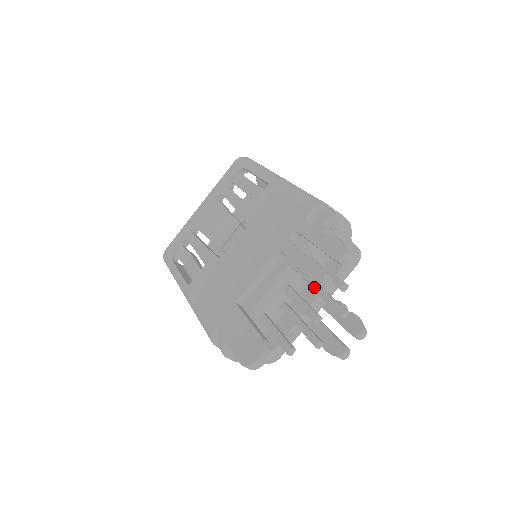
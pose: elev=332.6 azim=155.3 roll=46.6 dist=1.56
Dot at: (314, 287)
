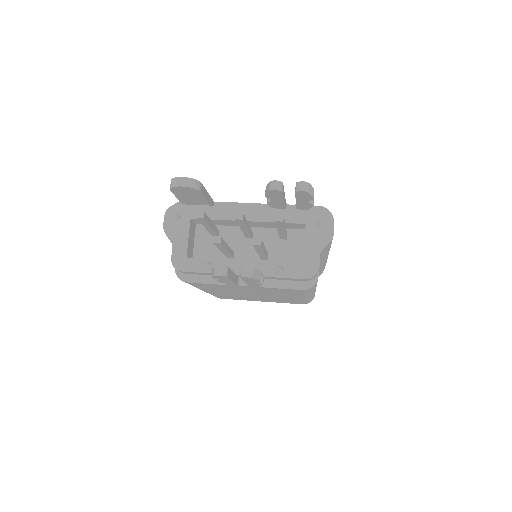
Dot at: occluded
